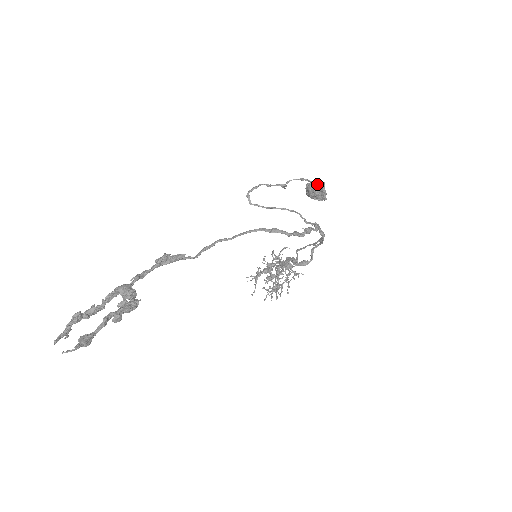
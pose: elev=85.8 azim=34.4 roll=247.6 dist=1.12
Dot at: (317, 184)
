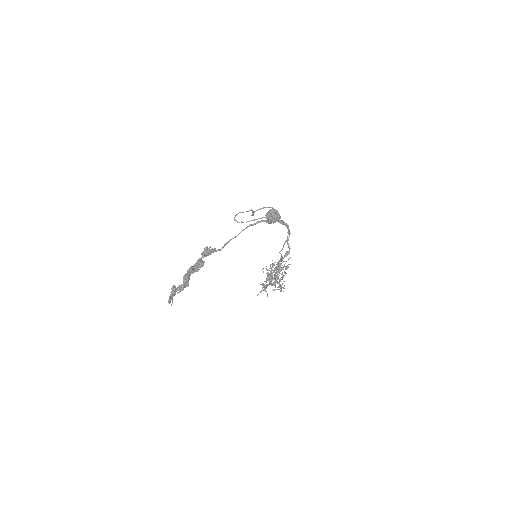
Dot at: (270, 207)
